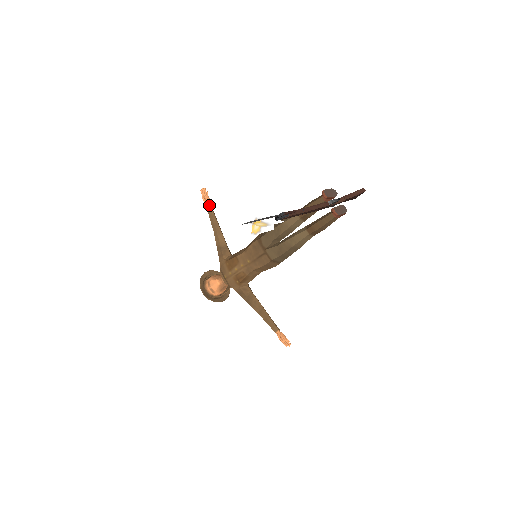
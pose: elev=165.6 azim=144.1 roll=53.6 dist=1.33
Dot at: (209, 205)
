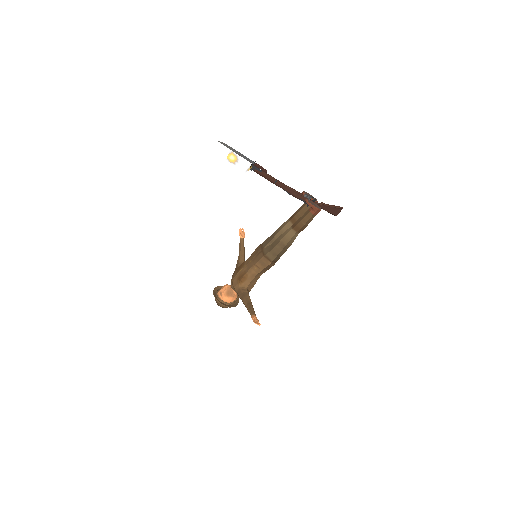
Dot at: (242, 238)
